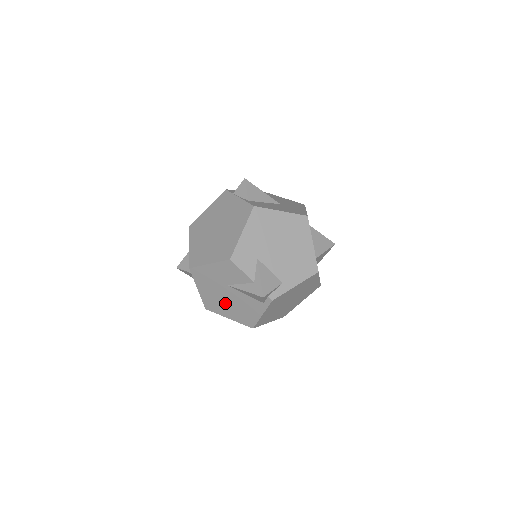
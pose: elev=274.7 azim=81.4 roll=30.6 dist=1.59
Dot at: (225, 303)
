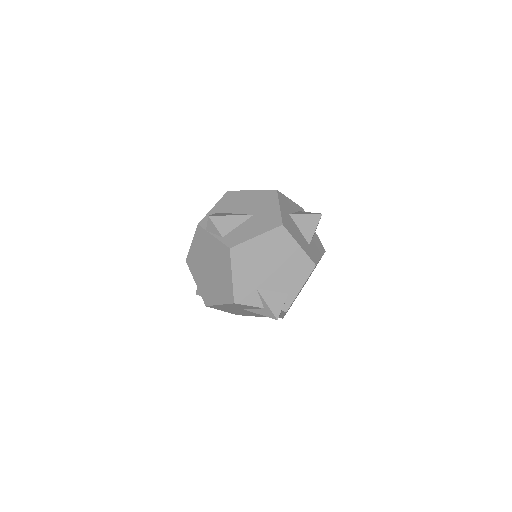
Dot at: (250, 313)
